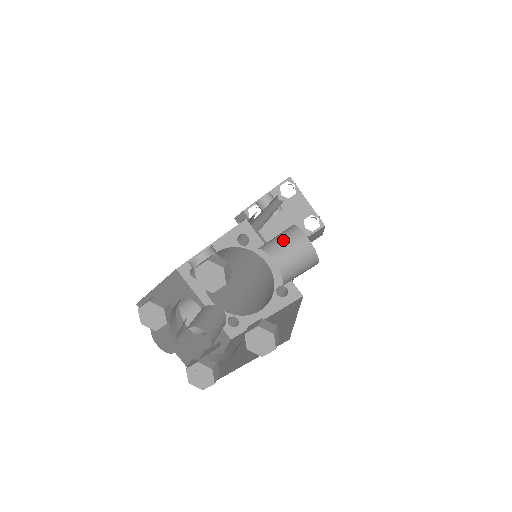
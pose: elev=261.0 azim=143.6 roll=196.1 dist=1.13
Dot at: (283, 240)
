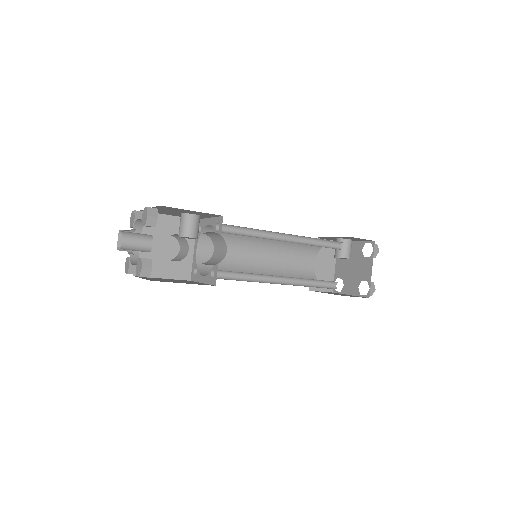
Dot at: (219, 241)
